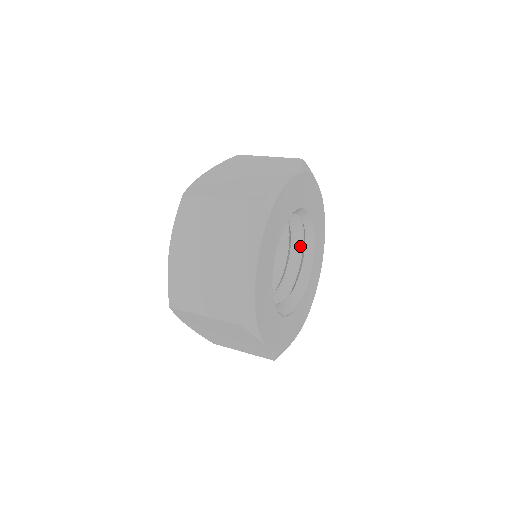
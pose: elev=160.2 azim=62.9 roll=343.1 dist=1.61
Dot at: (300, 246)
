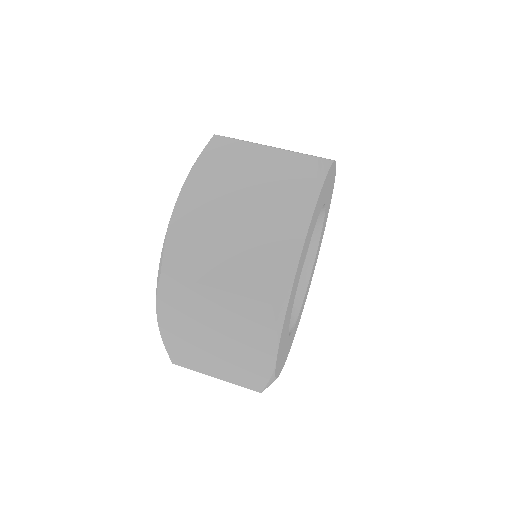
Dot at: occluded
